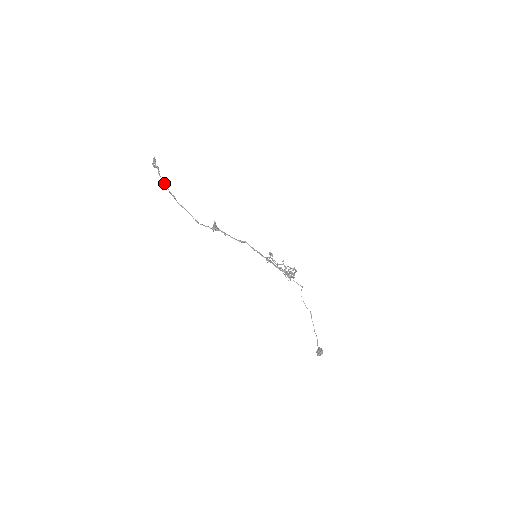
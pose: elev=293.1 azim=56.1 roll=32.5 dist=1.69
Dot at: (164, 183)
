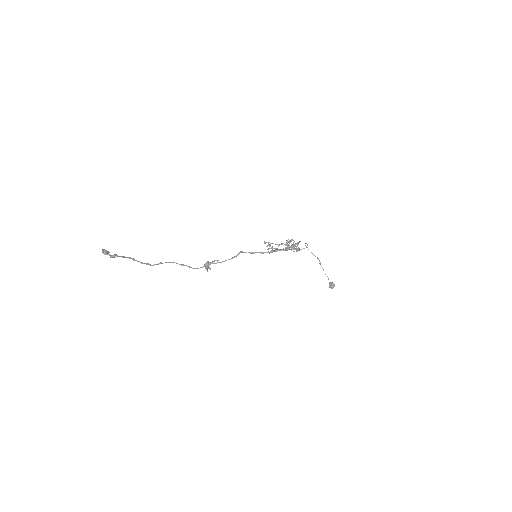
Dot at: occluded
